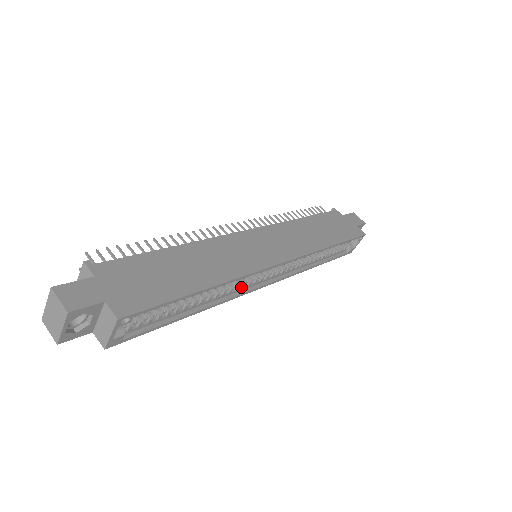
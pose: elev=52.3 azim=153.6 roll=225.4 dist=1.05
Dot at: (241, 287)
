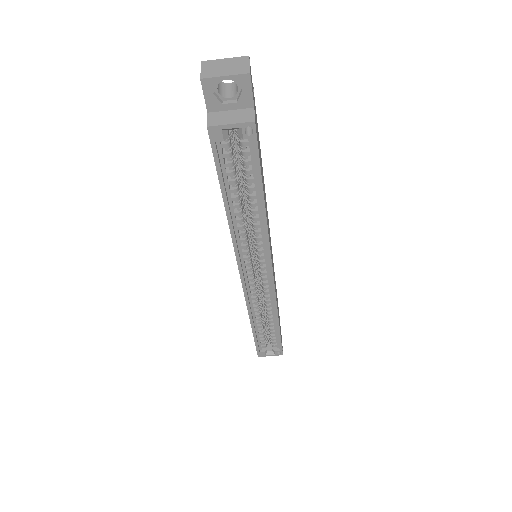
Dot at: (243, 251)
